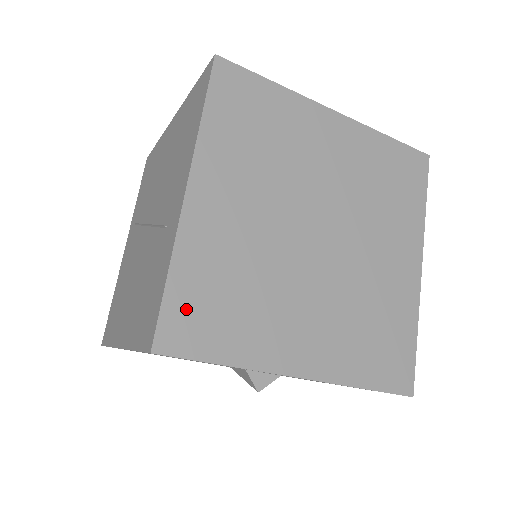
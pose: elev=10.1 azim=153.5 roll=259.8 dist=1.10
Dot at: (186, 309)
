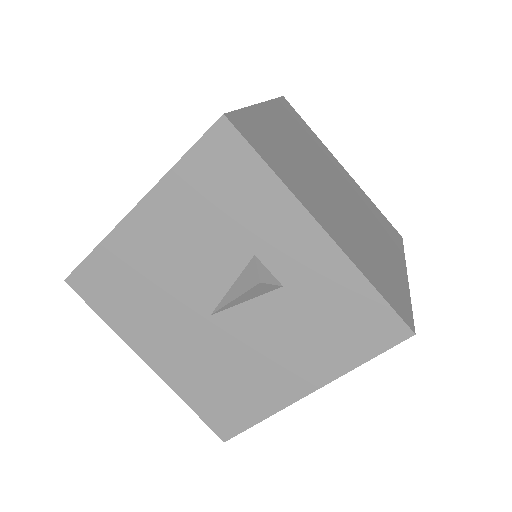
Dot at: (250, 127)
